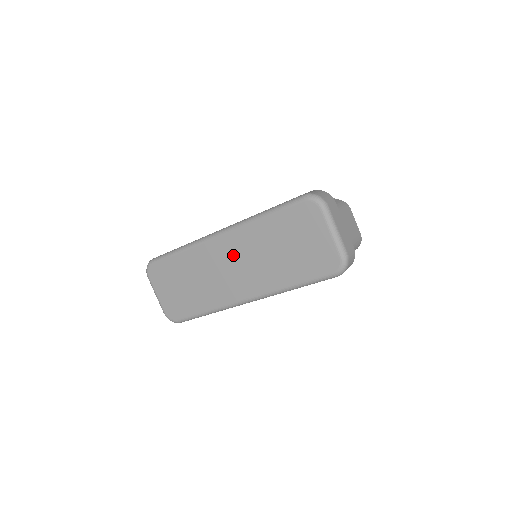
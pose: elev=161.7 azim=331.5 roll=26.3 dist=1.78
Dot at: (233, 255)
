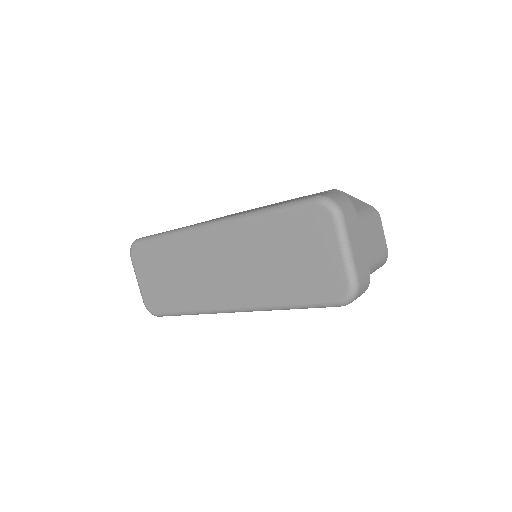
Dot at: (223, 253)
